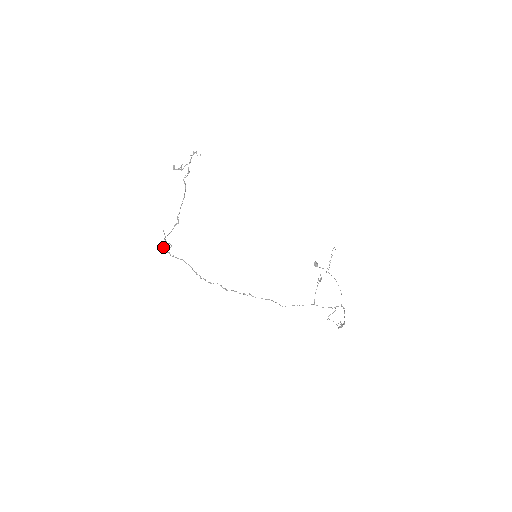
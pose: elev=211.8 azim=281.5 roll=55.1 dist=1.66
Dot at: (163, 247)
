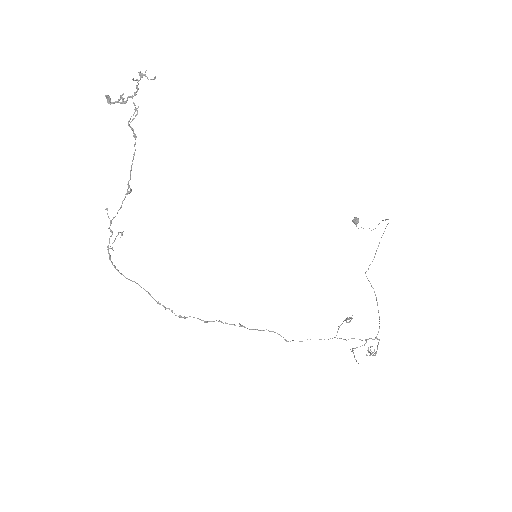
Dot at: (107, 246)
